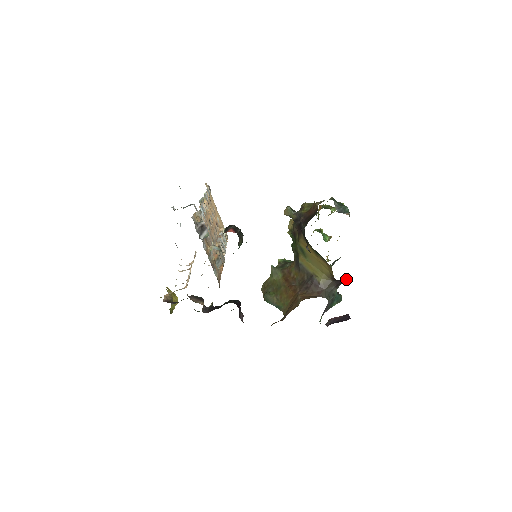
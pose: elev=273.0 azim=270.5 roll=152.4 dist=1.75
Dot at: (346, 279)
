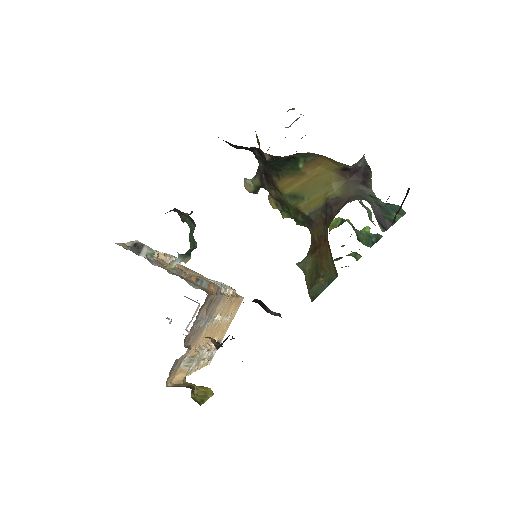
Dot at: (365, 166)
